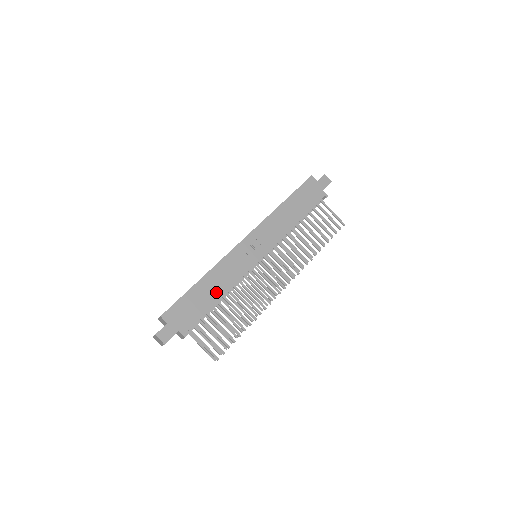
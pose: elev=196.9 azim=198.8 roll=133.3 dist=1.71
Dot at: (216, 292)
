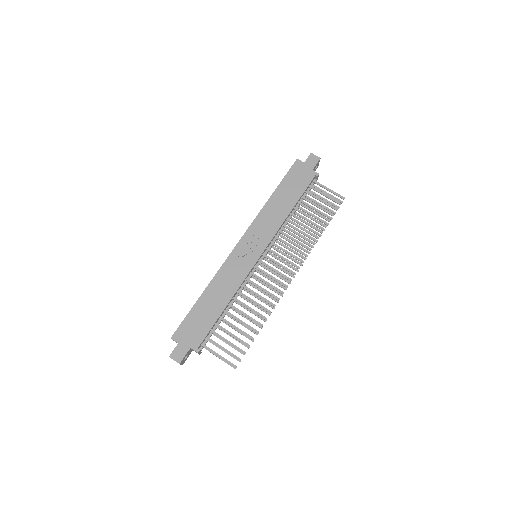
Dot at: (220, 302)
